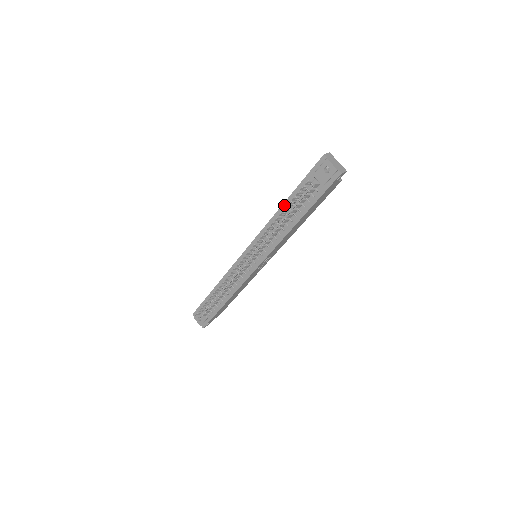
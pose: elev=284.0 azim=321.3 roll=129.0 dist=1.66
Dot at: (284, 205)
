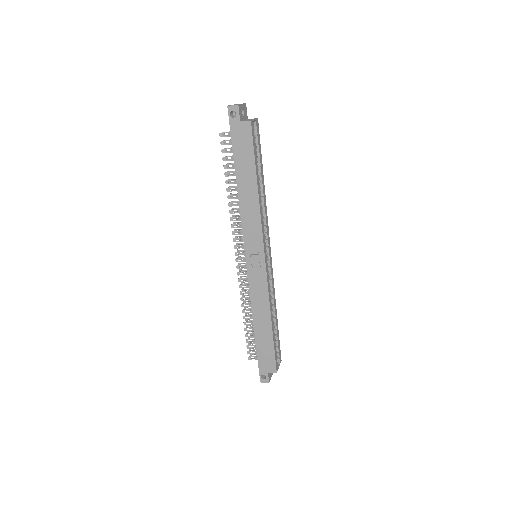
Dot at: occluded
